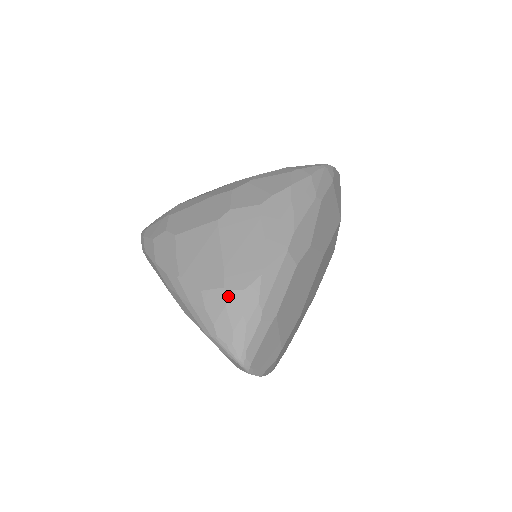
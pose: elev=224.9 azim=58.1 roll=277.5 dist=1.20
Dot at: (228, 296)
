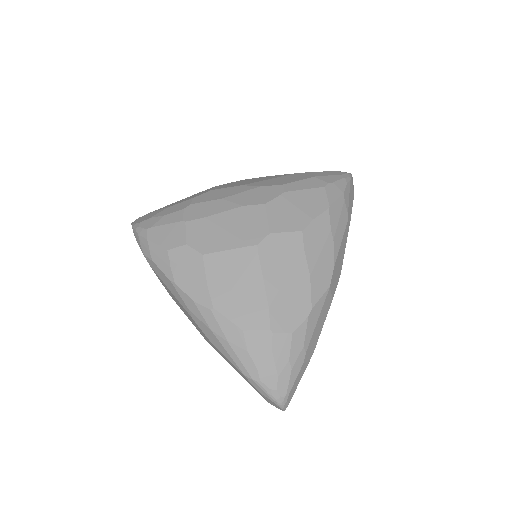
Dot at: (275, 340)
